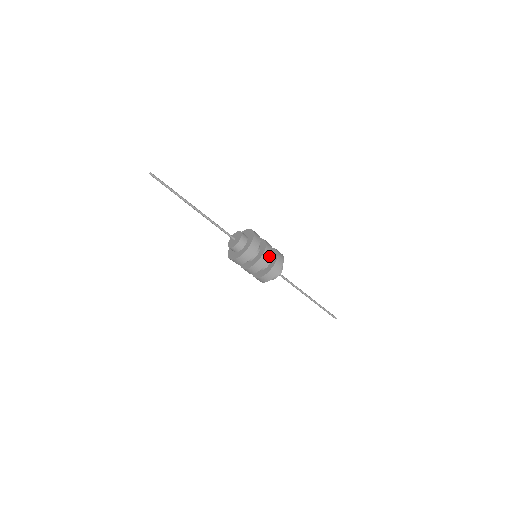
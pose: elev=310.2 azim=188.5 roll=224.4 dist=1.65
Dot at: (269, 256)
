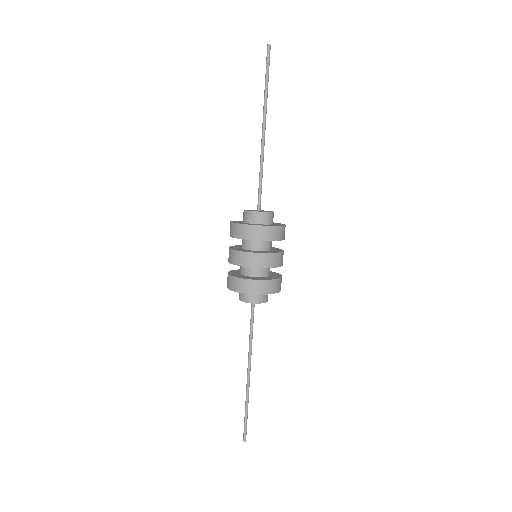
Dot at: (268, 265)
